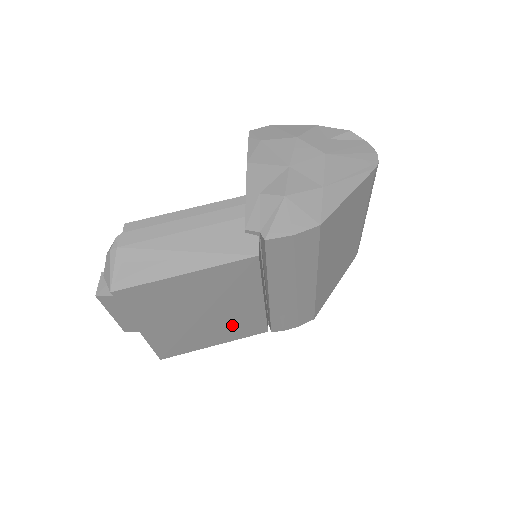
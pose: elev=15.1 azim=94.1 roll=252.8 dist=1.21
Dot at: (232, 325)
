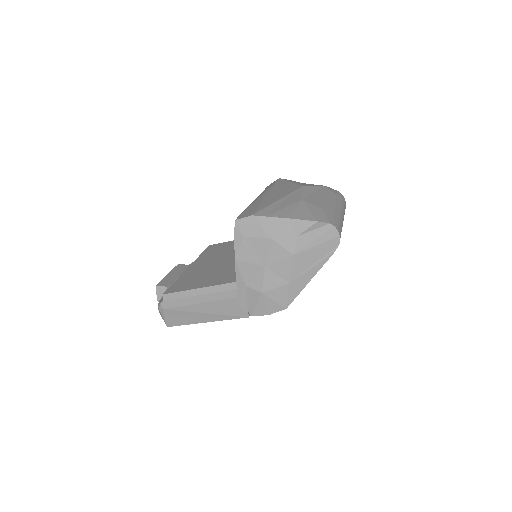
Dot at: occluded
